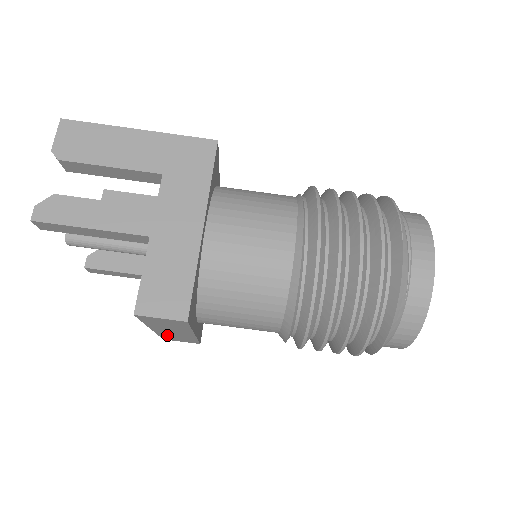
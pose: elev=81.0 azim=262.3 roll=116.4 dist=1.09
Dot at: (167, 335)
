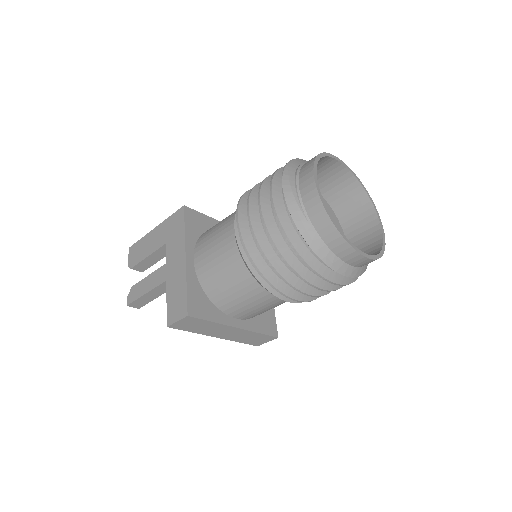
Dot at: (240, 339)
